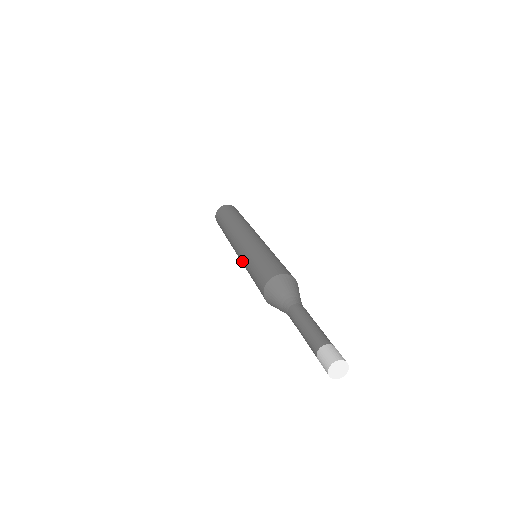
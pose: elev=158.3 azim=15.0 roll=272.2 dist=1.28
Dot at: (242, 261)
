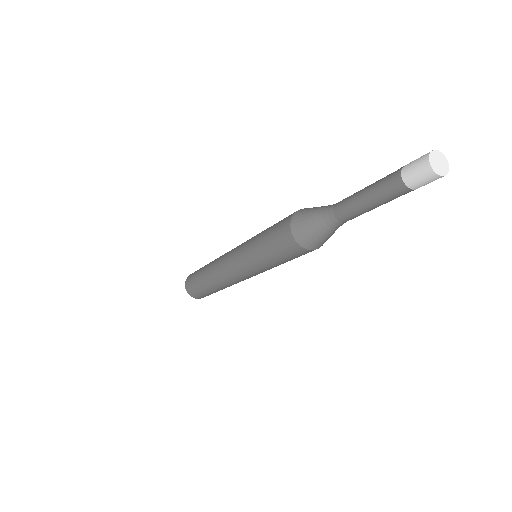
Dot at: (244, 244)
